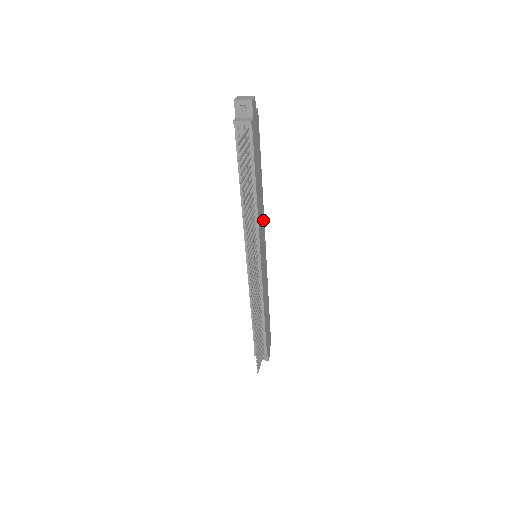
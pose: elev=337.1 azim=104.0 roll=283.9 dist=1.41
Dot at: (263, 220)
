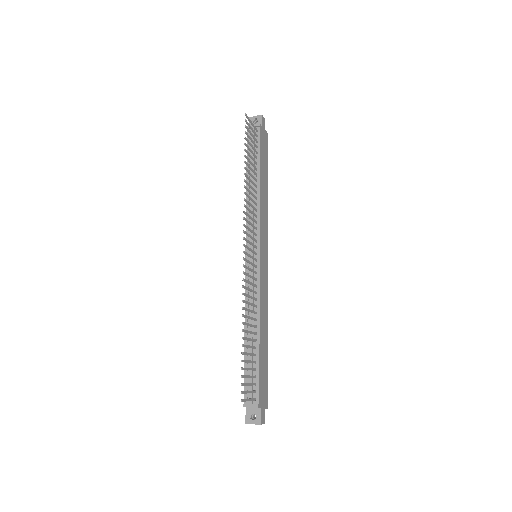
Dot at: (266, 225)
